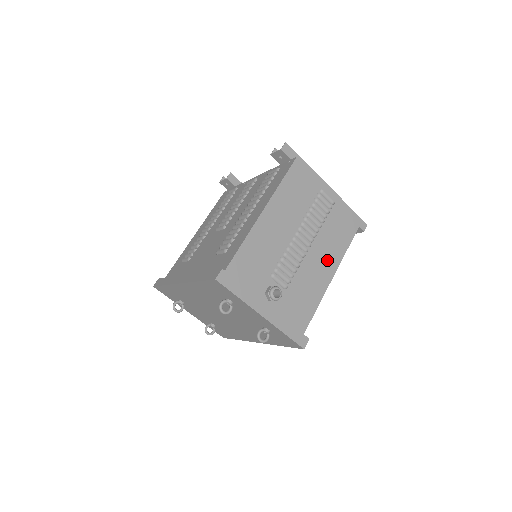
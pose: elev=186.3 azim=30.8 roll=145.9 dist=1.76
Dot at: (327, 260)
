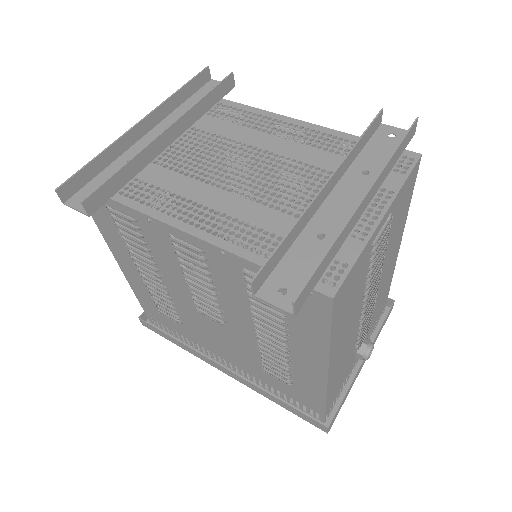
Dot at: (393, 252)
